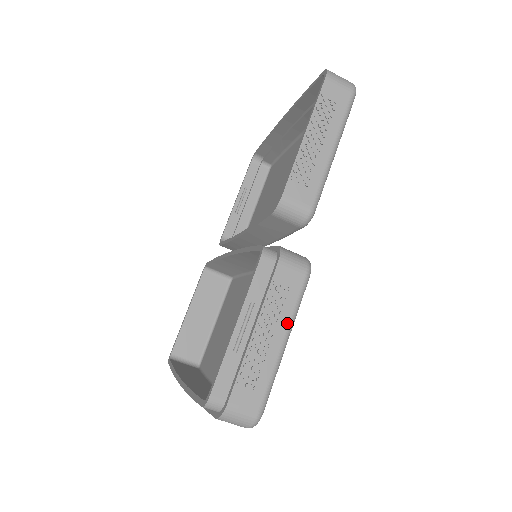
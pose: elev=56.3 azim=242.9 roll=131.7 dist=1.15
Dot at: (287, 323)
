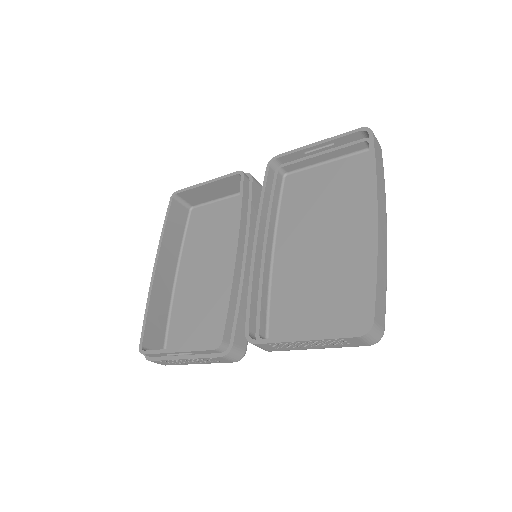
Dot at: (205, 363)
